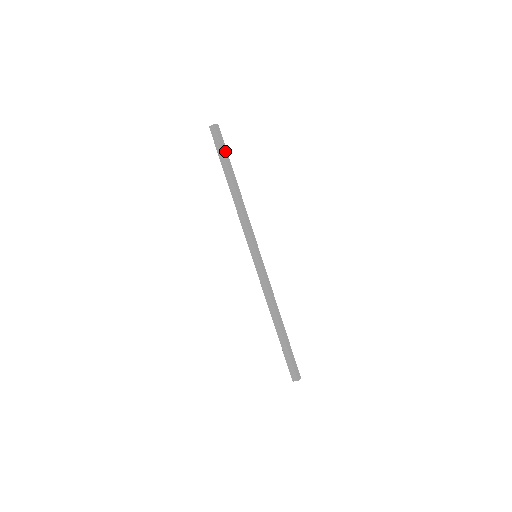
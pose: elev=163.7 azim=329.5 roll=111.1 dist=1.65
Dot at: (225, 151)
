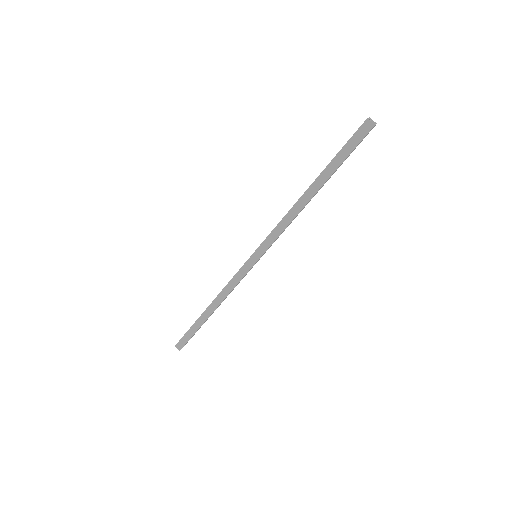
Dot at: (348, 156)
